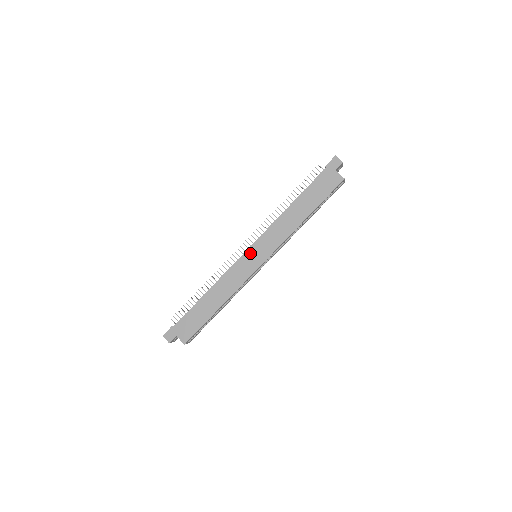
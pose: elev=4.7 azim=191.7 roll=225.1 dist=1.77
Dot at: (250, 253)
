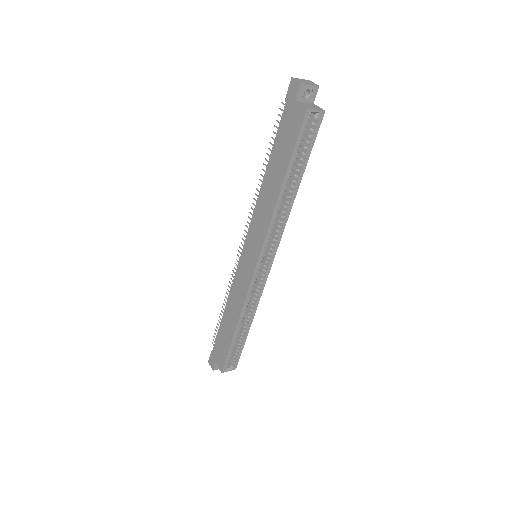
Dot at: (244, 254)
